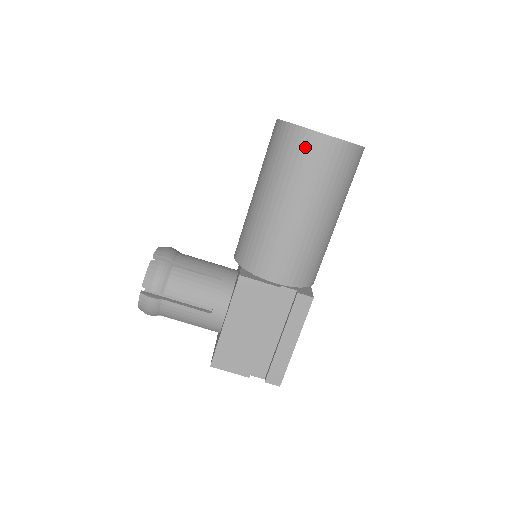
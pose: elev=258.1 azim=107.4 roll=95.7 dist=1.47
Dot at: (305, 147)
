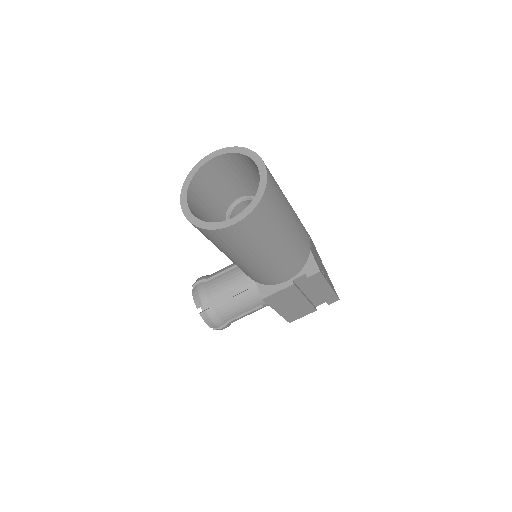
Dot at: (228, 236)
